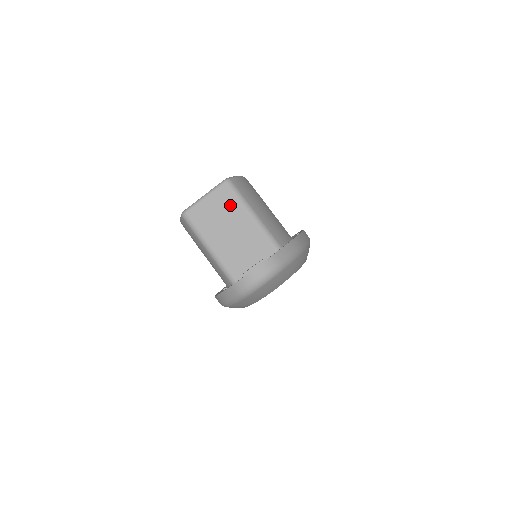
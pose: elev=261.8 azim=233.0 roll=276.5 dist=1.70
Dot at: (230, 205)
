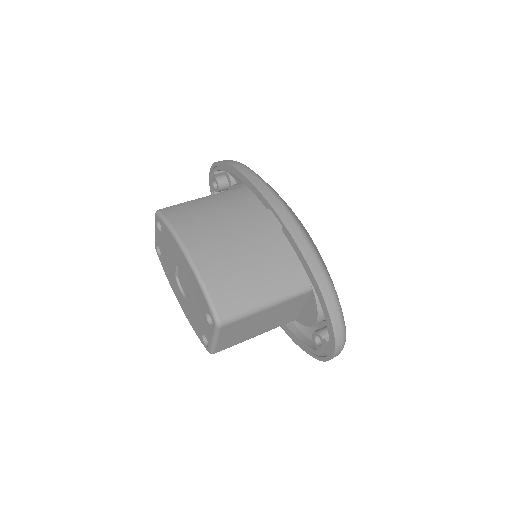
Dot at: (241, 324)
